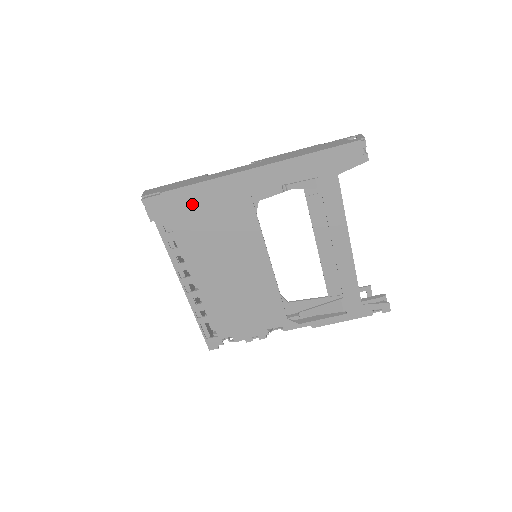
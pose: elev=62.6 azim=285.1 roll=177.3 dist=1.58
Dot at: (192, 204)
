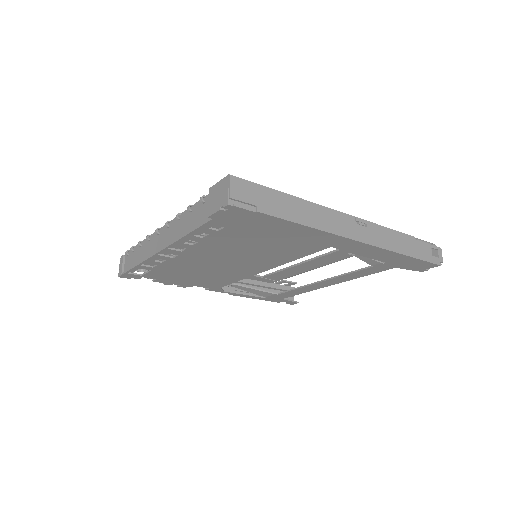
Dot at: (272, 230)
